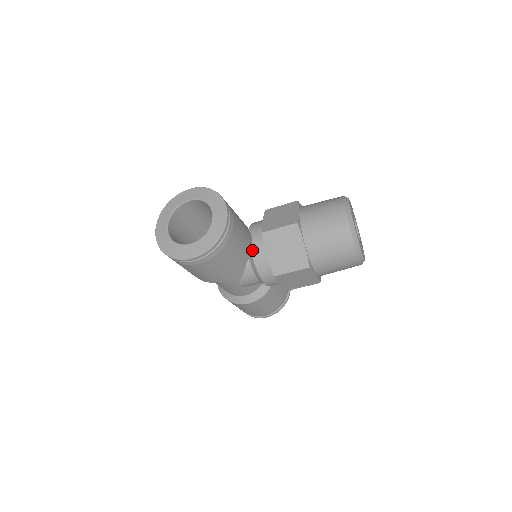
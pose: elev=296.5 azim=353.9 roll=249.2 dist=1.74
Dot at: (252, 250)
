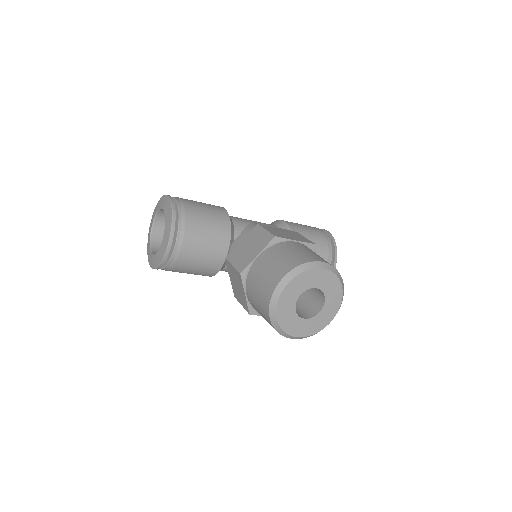
Dot at: occluded
